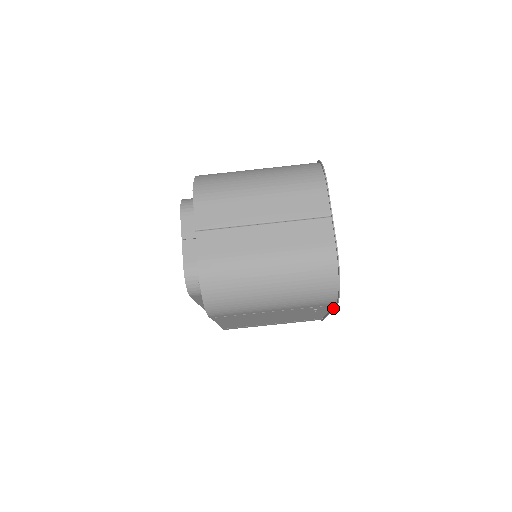
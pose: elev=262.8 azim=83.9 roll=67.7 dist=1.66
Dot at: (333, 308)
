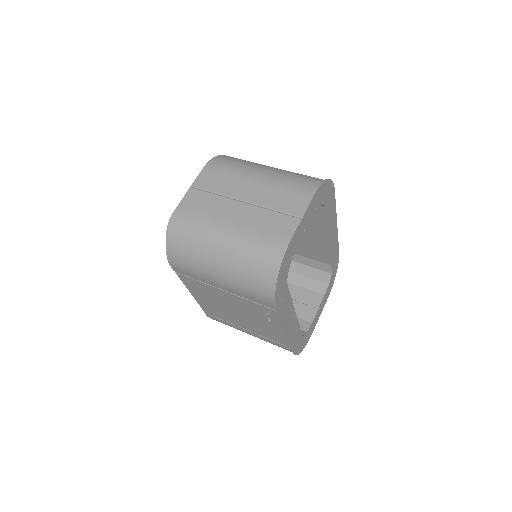
Dot at: (279, 317)
